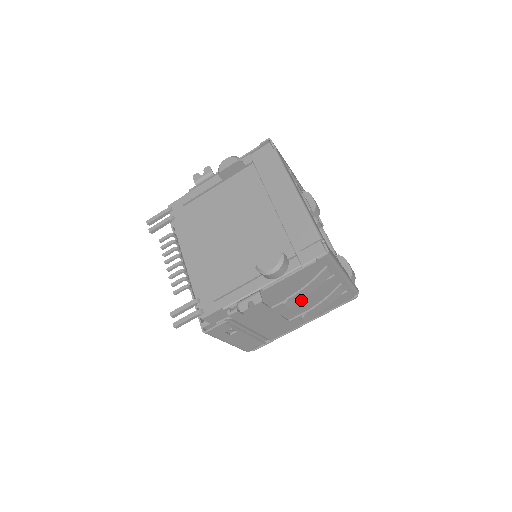
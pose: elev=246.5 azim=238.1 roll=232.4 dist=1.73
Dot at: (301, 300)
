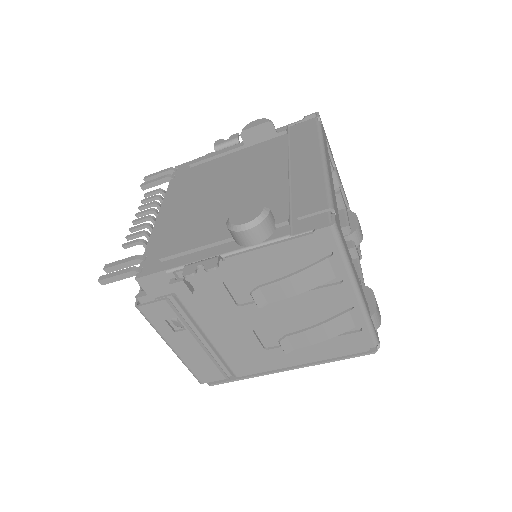
Dot at: (285, 312)
